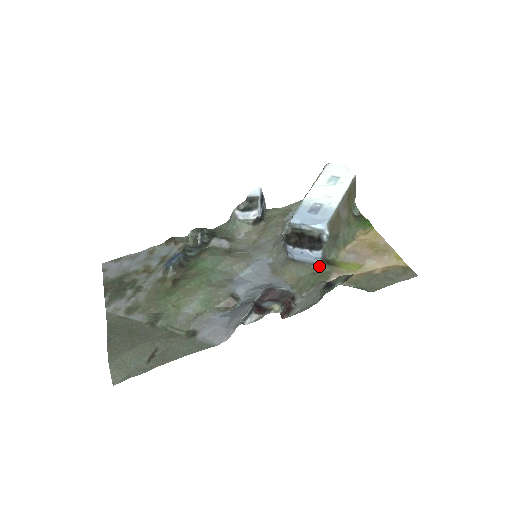
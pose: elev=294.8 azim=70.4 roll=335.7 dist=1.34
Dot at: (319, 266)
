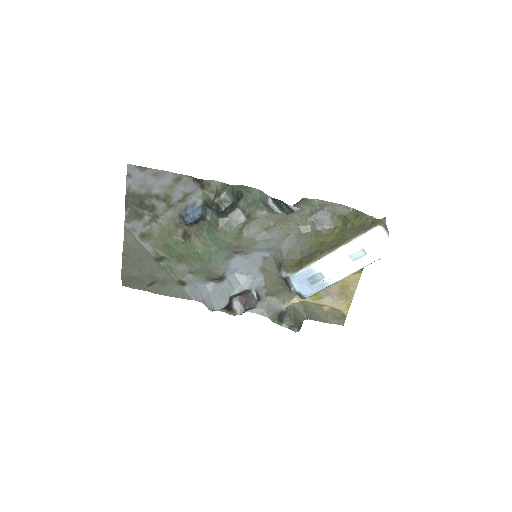
Dot at: occluded
